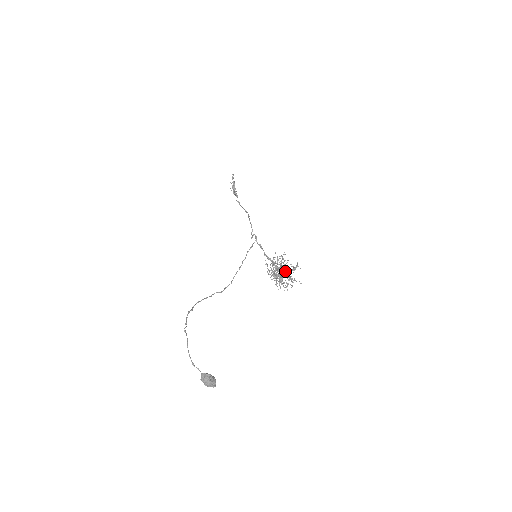
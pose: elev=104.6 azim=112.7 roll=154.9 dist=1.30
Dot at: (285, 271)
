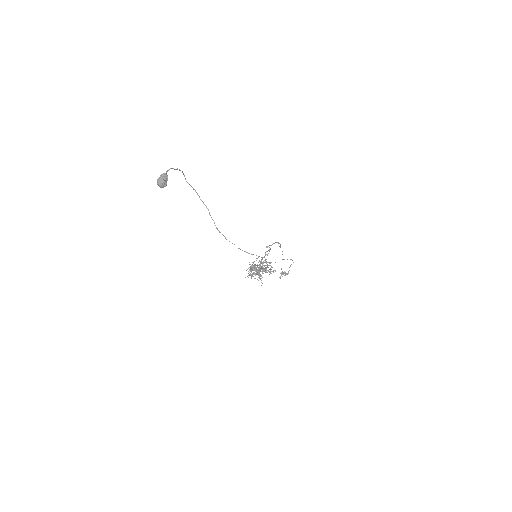
Dot at: occluded
